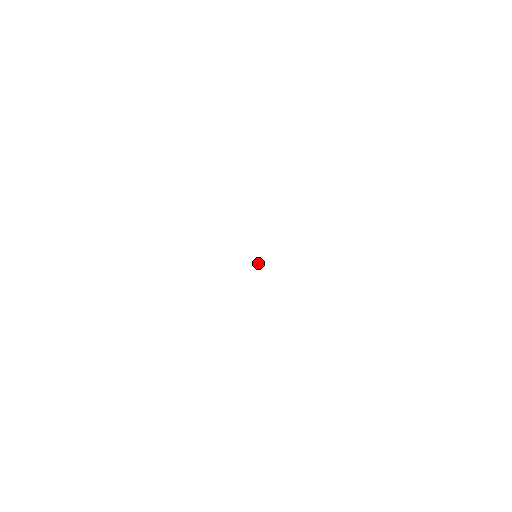
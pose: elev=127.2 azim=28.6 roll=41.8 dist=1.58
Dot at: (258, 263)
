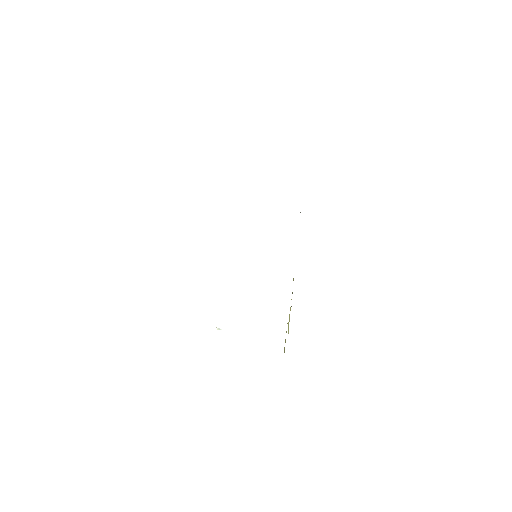
Dot at: occluded
